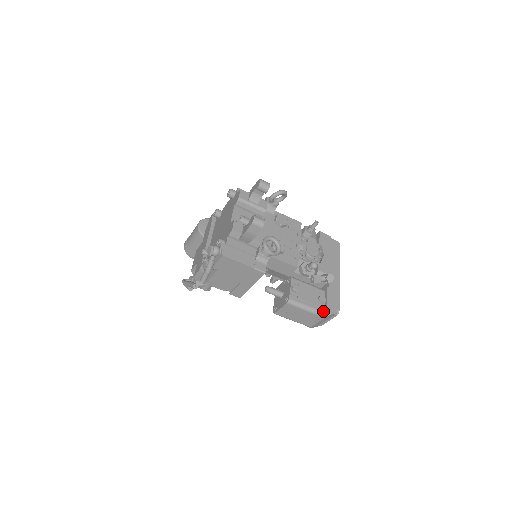
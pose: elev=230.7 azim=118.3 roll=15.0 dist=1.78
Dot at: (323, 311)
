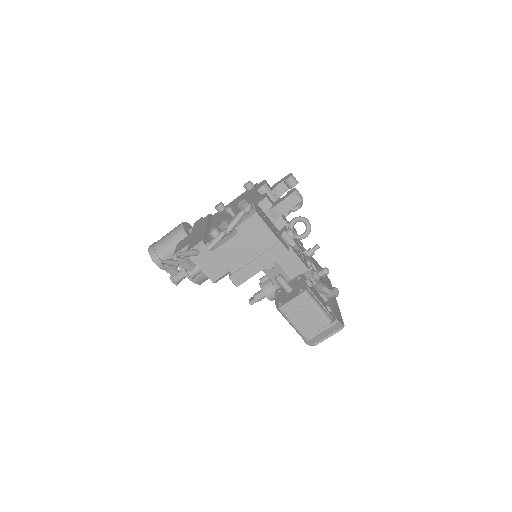
Dot at: (331, 318)
